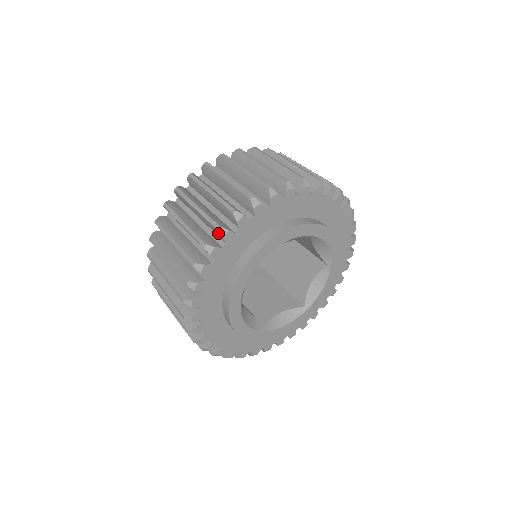
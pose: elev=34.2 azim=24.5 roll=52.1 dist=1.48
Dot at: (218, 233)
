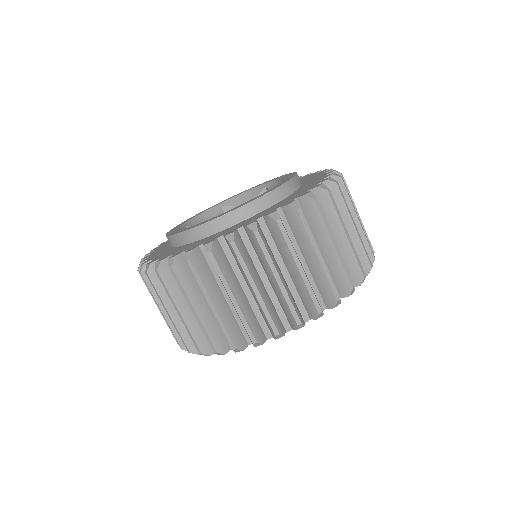
Dot at: (294, 325)
